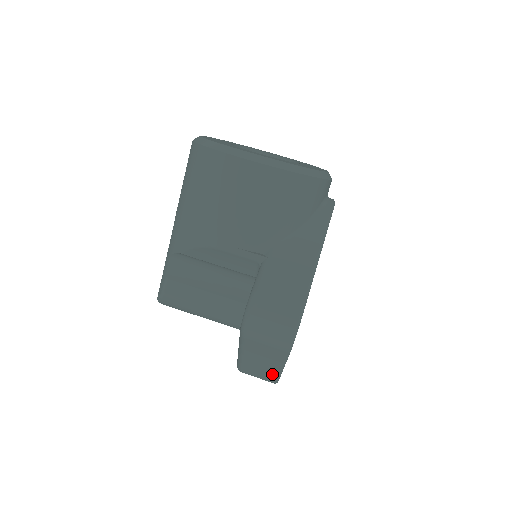
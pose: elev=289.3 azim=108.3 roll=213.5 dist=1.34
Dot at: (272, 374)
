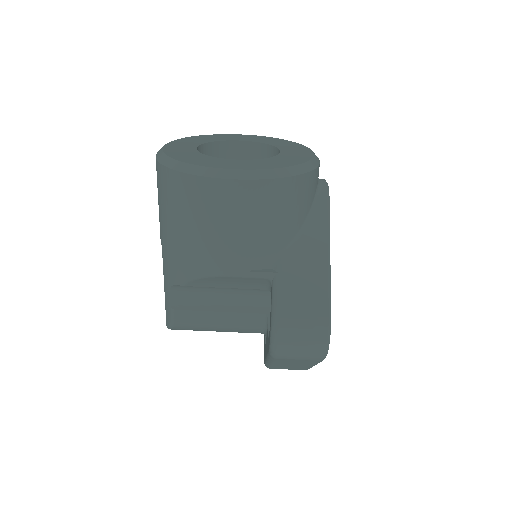
Dot at: (304, 368)
